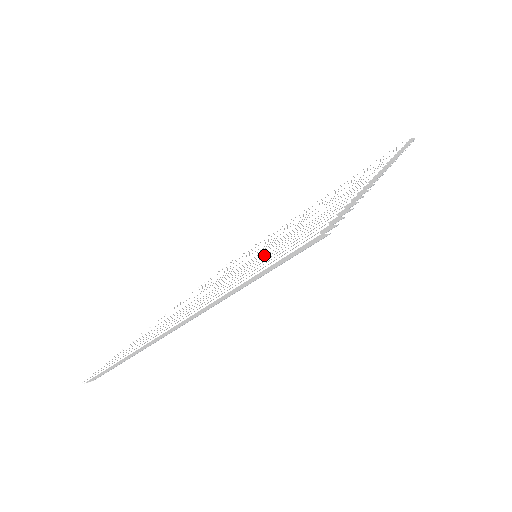
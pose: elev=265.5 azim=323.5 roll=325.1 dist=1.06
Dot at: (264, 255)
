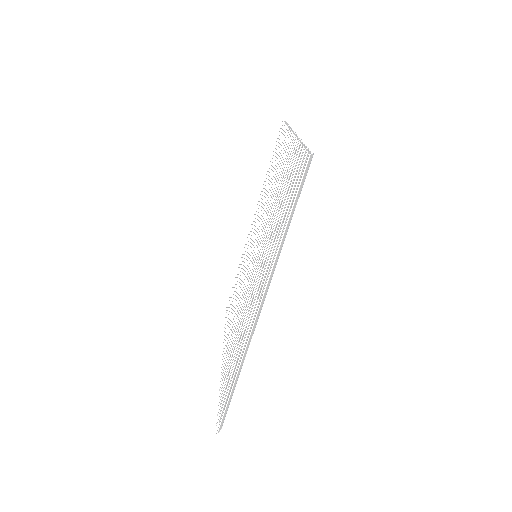
Dot at: (271, 229)
